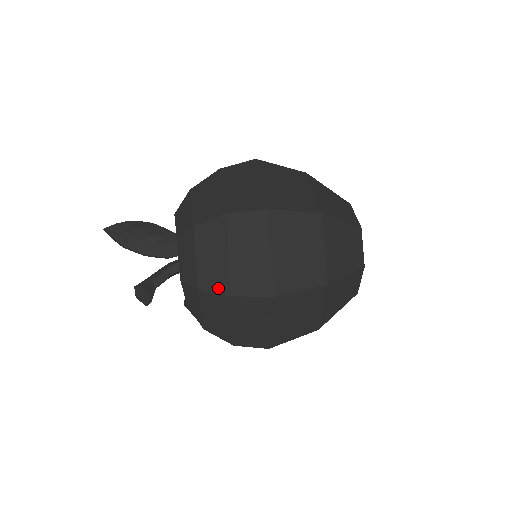
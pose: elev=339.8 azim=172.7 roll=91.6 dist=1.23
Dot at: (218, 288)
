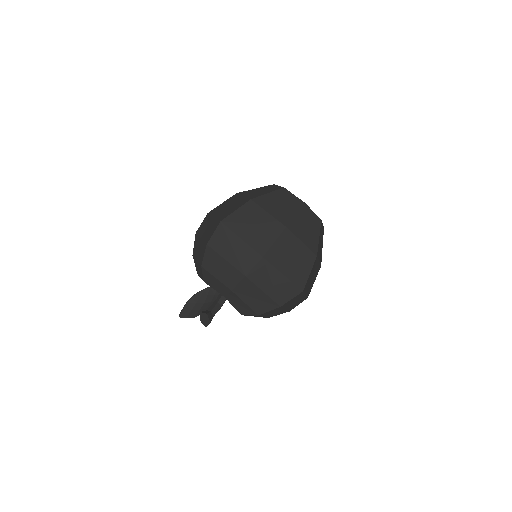
Dot at: (204, 252)
